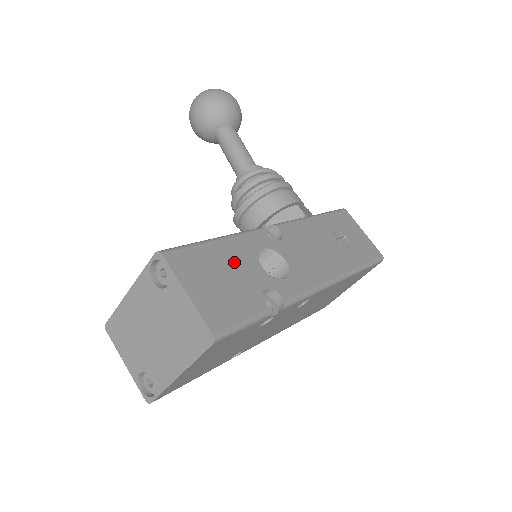
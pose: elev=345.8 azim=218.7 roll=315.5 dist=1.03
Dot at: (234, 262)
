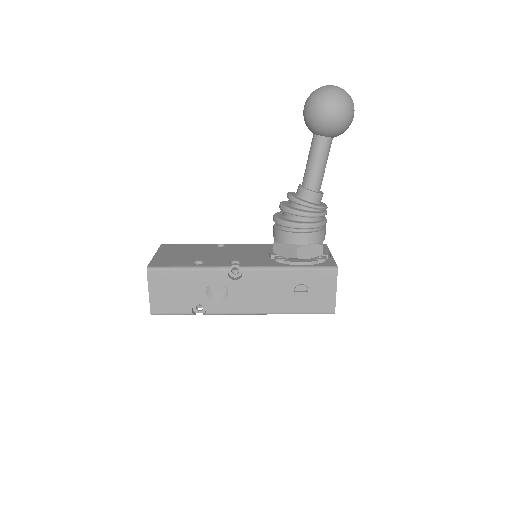
Dot at: (188, 285)
